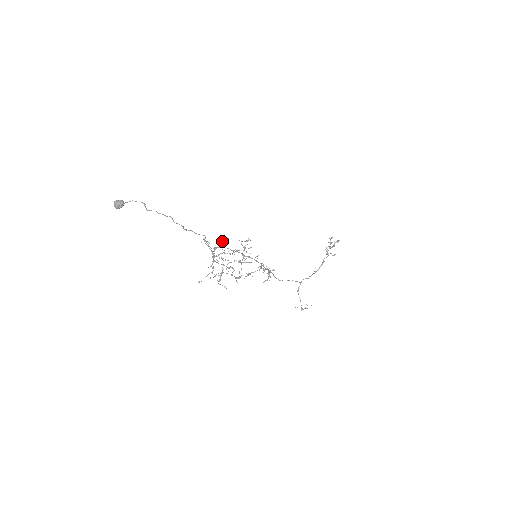
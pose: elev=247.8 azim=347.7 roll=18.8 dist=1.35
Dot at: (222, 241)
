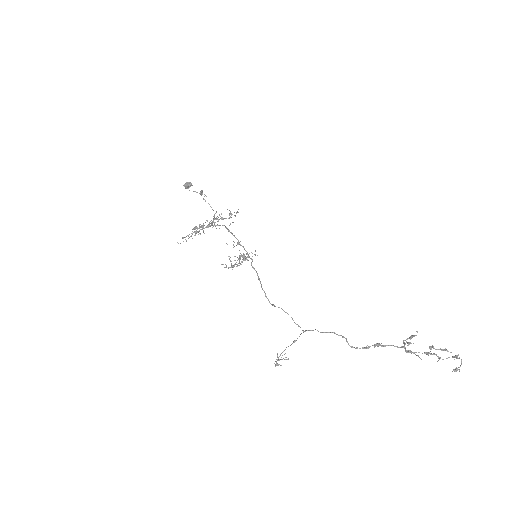
Dot at: occluded
